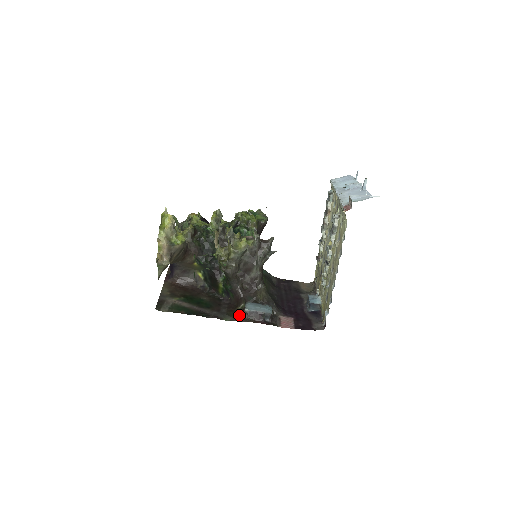
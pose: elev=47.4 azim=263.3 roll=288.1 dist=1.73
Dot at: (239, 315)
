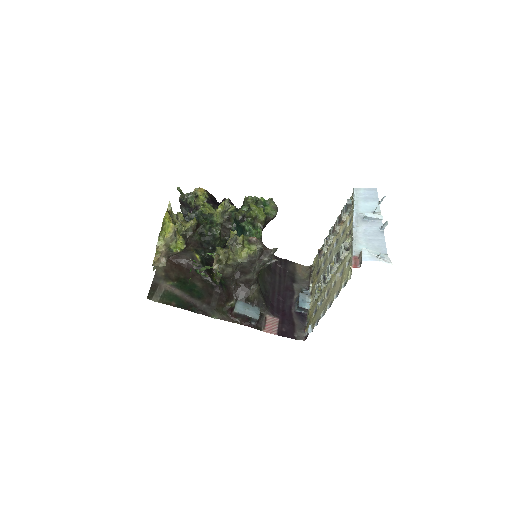
Dot at: (227, 313)
